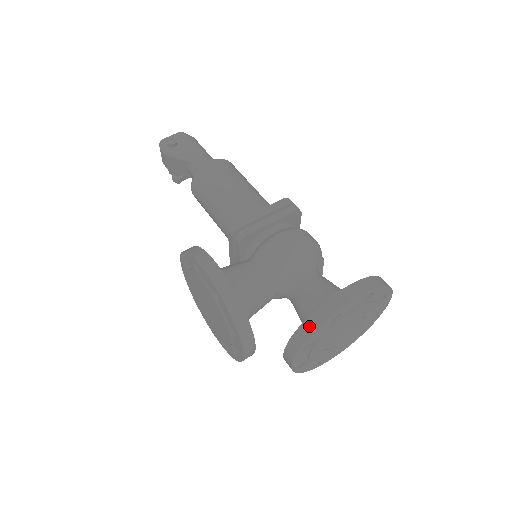
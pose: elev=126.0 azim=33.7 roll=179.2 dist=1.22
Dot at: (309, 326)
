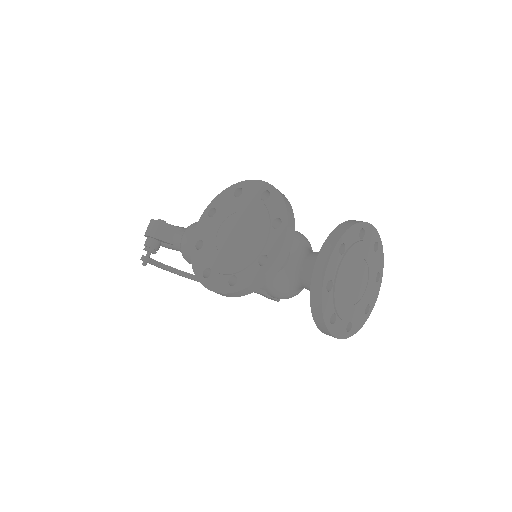
Dot at: (346, 224)
